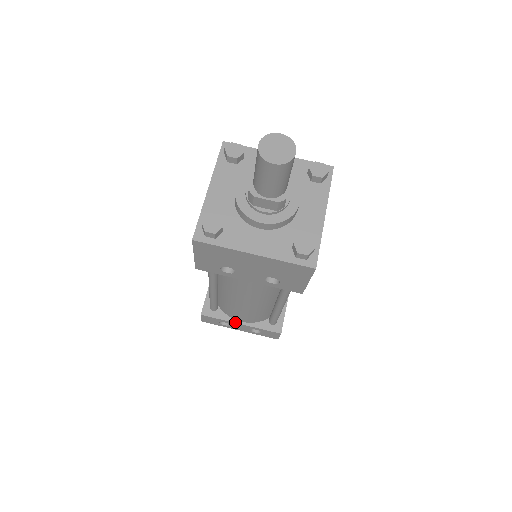
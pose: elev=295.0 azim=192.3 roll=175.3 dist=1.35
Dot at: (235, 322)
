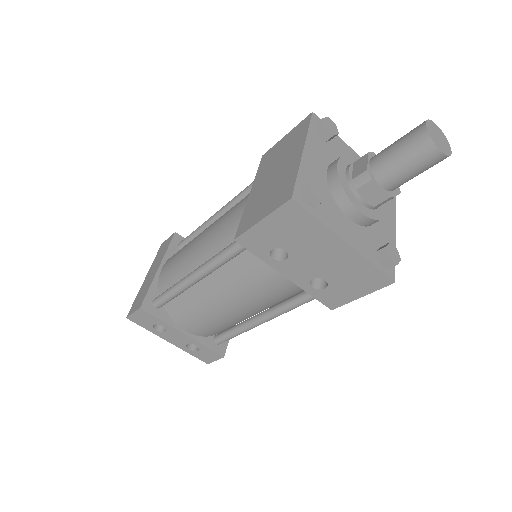
Dot at: (178, 329)
